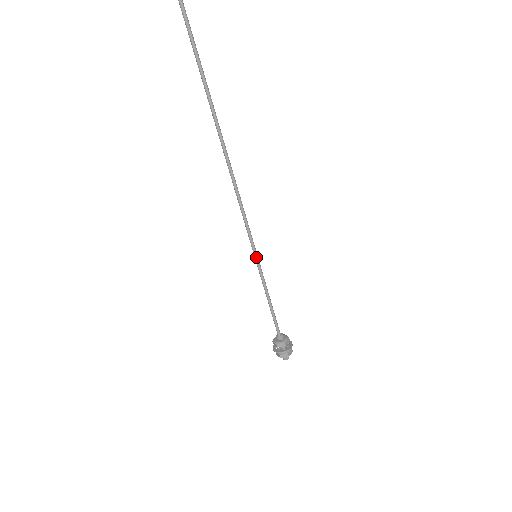
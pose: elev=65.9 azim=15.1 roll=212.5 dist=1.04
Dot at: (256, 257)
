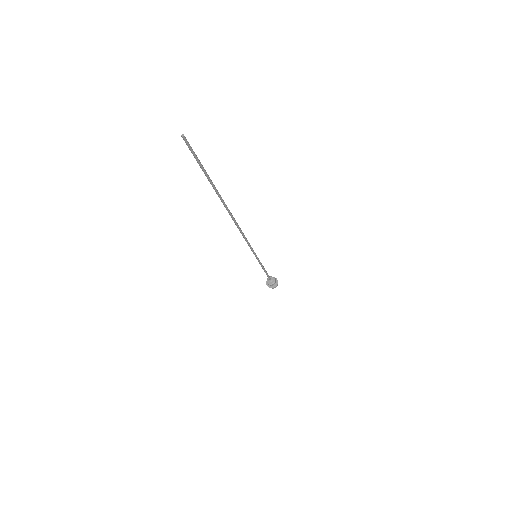
Dot at: (256, 257)
